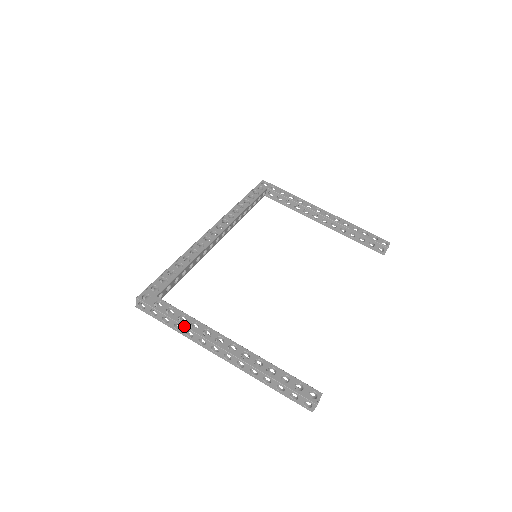
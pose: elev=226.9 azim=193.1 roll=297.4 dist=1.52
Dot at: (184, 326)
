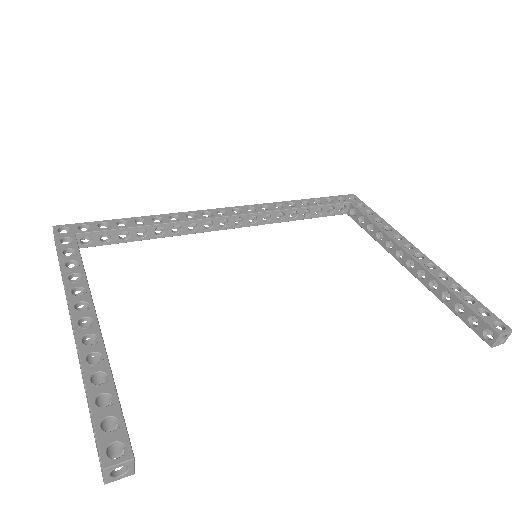
Dot at: (62, 272)
